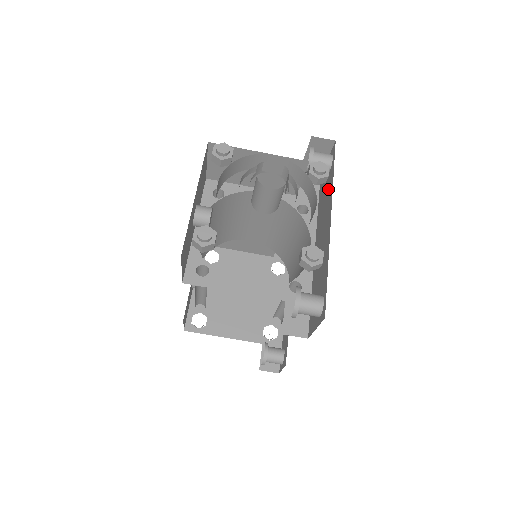
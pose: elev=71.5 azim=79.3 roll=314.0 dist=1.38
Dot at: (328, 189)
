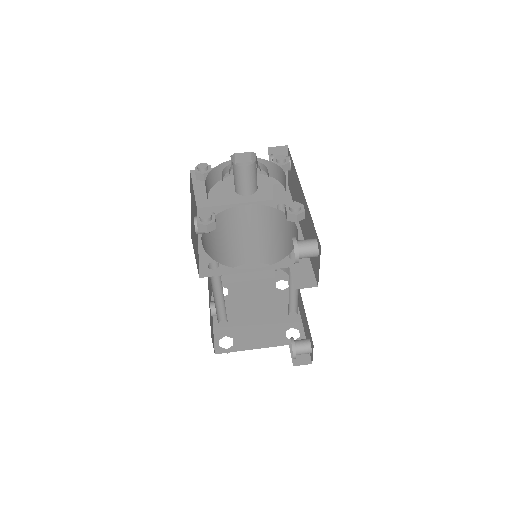
Dot at: (294, 178)
